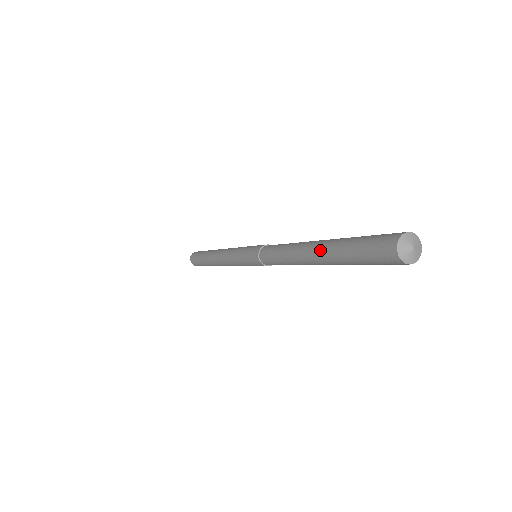
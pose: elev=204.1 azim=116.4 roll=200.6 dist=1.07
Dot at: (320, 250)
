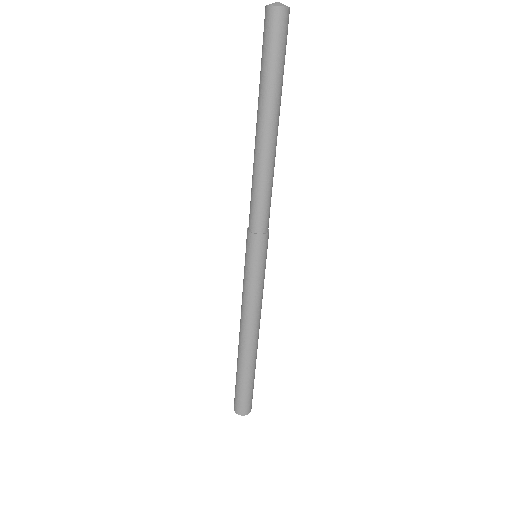
Dot at: (257, 114)
